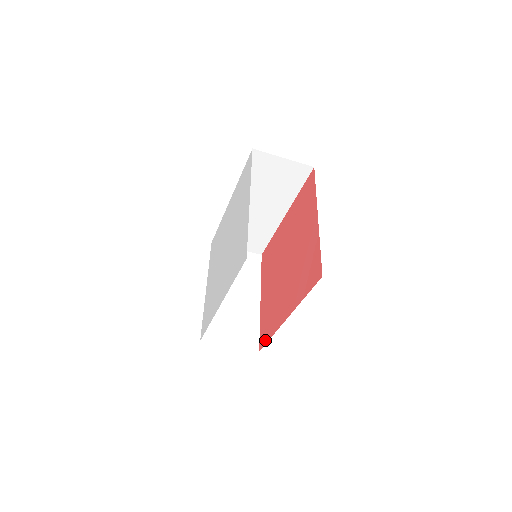
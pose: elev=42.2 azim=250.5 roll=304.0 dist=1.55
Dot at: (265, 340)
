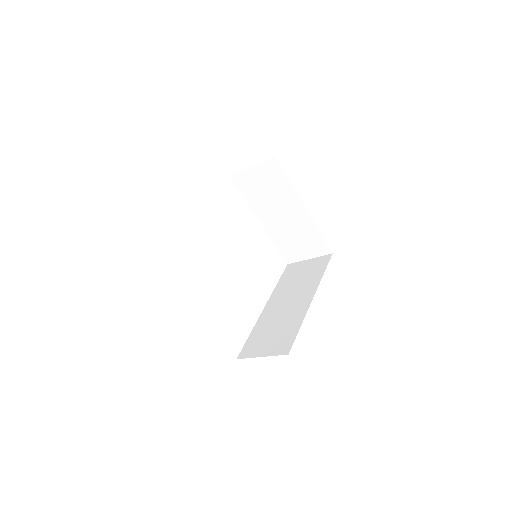
Dot at: occluded
